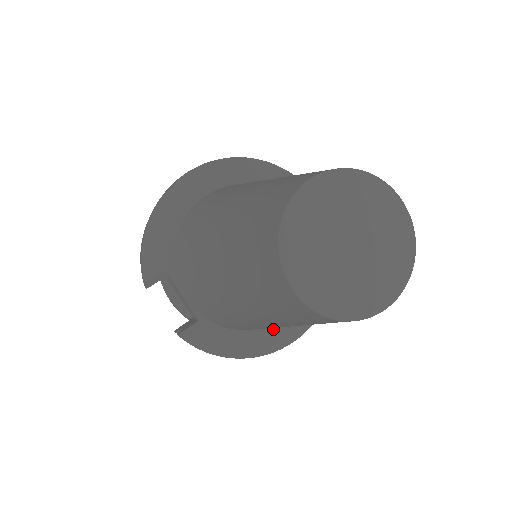
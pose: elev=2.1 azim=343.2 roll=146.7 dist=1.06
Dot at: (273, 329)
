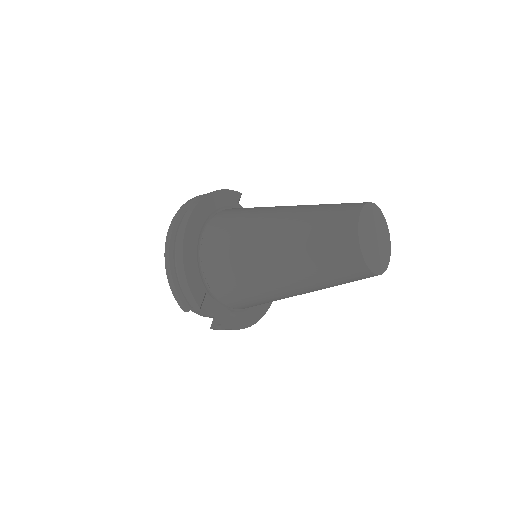
Dot at: occluded
